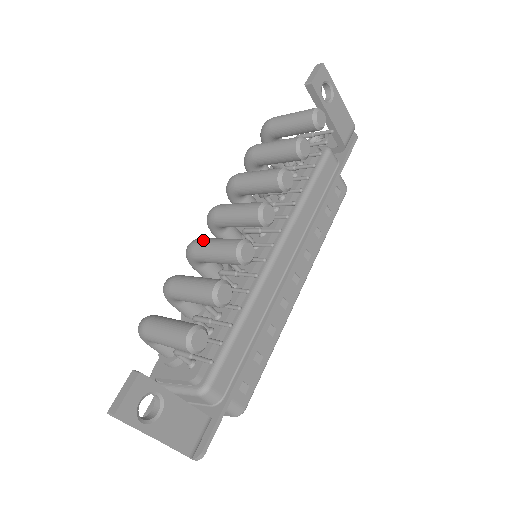
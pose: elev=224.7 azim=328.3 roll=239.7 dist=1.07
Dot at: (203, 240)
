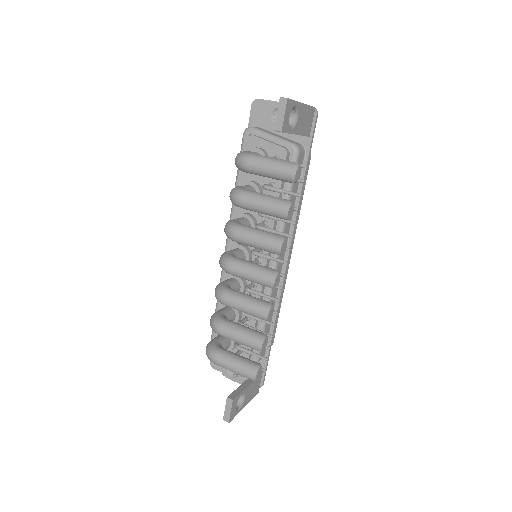
Dot at: (231, 300)
